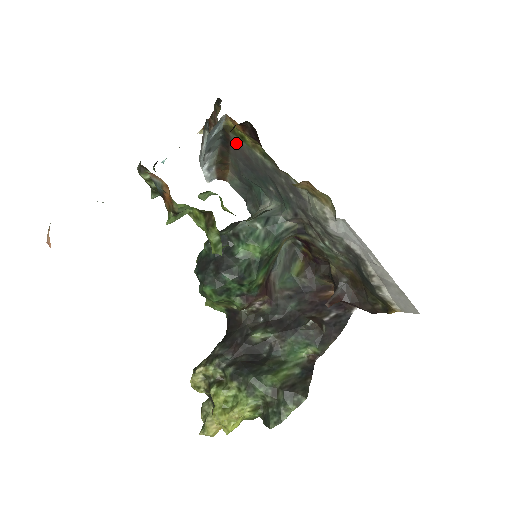
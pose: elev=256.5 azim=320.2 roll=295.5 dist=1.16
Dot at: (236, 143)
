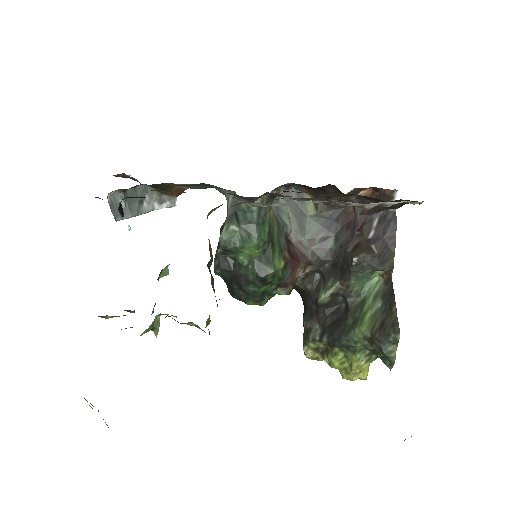
Dot at: occluded
